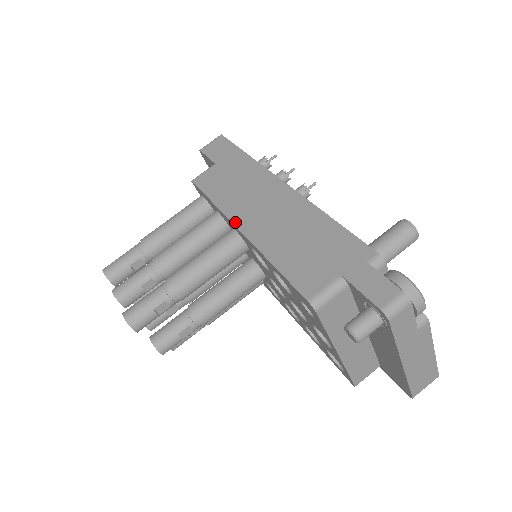
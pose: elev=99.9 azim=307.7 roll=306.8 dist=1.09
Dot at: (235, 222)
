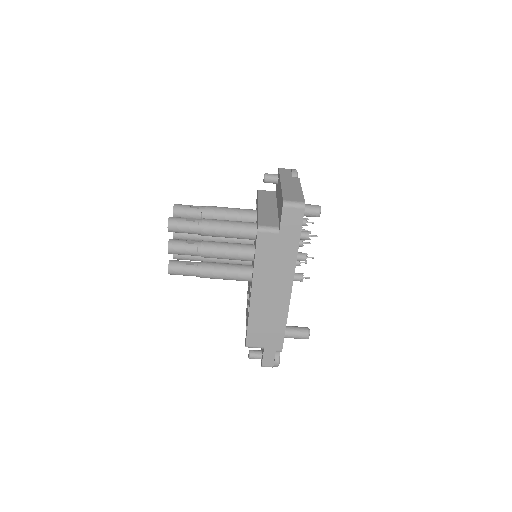
Dot at: (253, 288)
